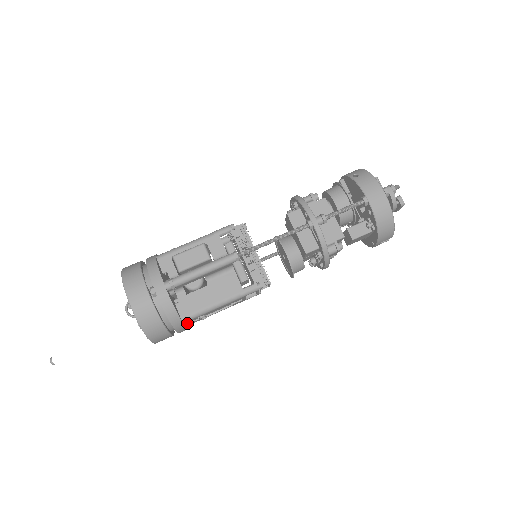
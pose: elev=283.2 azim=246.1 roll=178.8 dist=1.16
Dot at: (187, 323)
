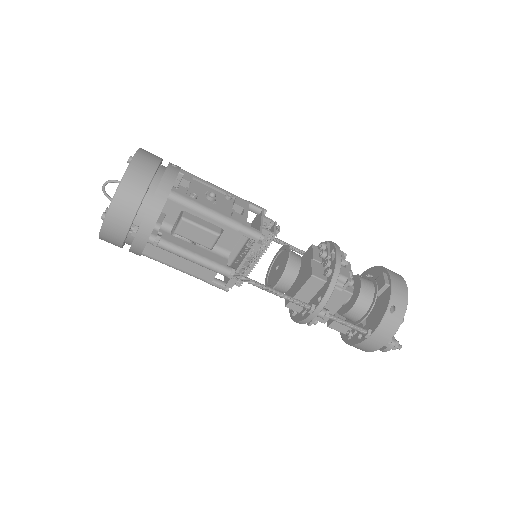
Dot at: occluded
